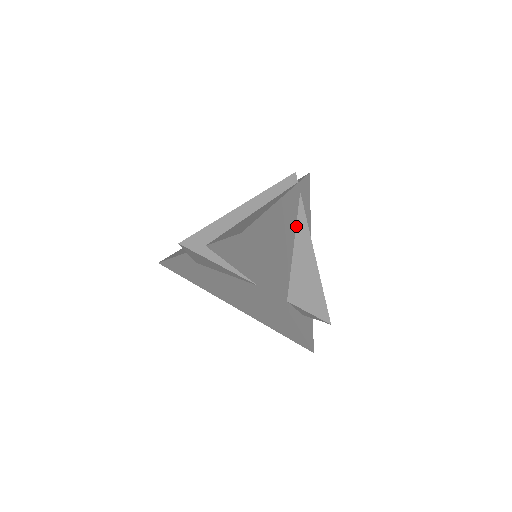
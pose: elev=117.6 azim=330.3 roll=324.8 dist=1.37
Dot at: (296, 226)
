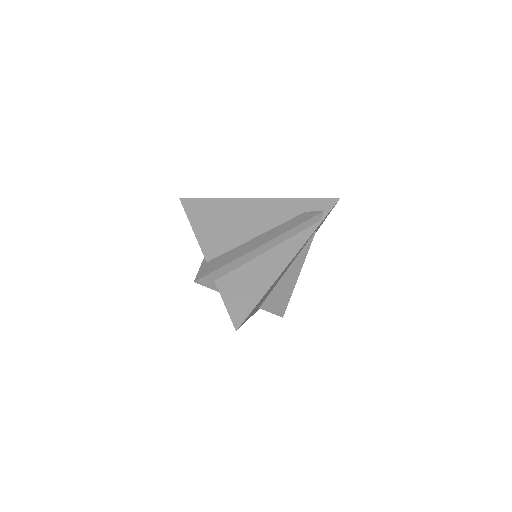
Dot at: (296, 257)
